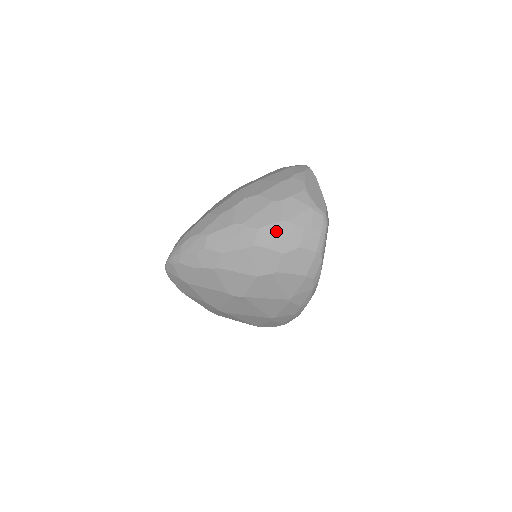
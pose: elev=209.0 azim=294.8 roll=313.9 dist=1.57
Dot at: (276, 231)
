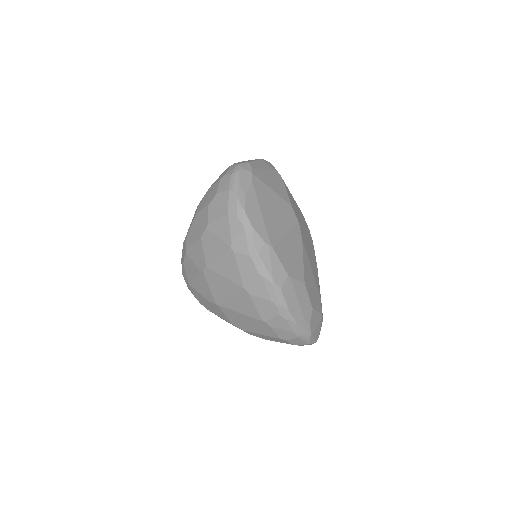
Dot at: (207, 195)
